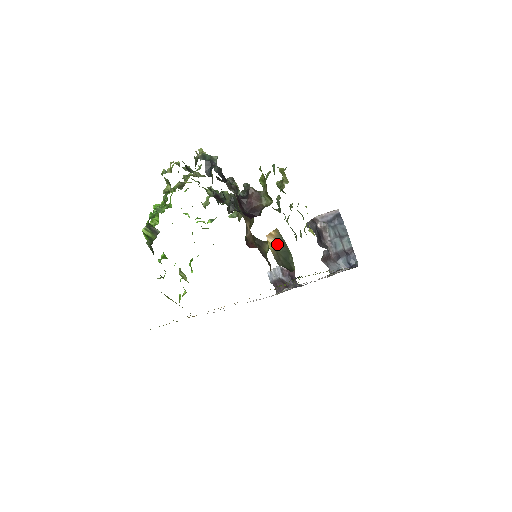
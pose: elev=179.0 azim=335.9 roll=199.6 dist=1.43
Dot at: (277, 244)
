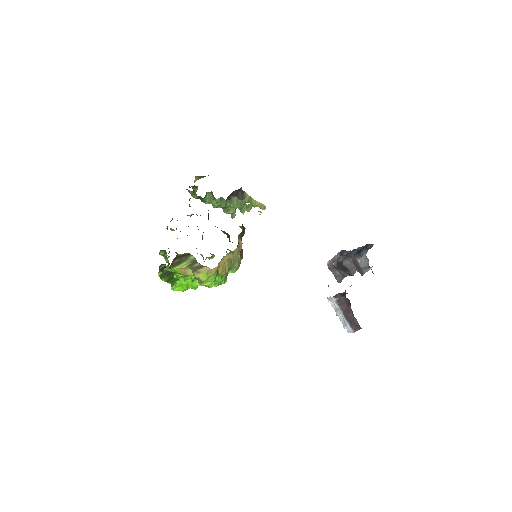
Dot at: occluded
